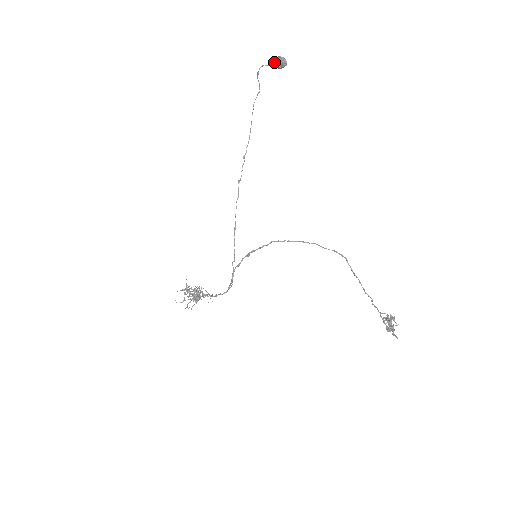
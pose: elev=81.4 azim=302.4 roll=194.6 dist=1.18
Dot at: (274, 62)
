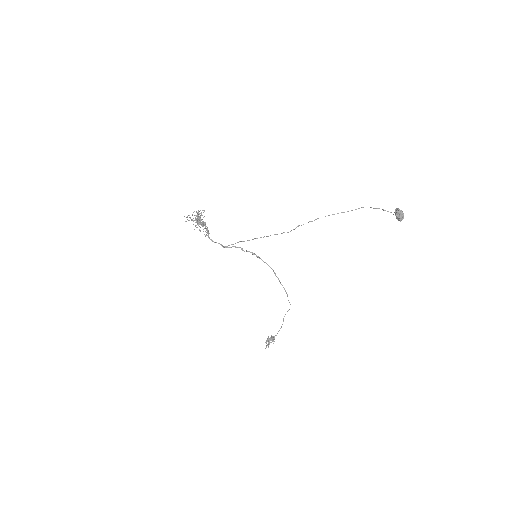
Dot at: (398, 214)
